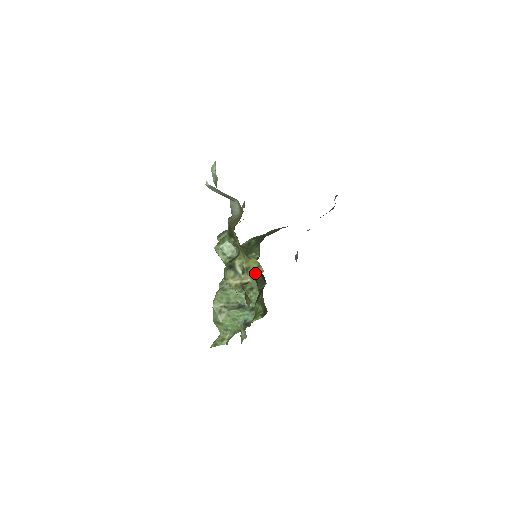
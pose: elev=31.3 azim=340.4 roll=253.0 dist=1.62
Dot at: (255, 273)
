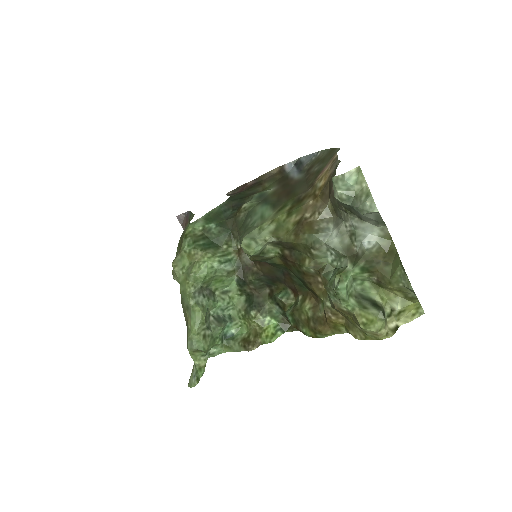
Dot at: (411, 316)
